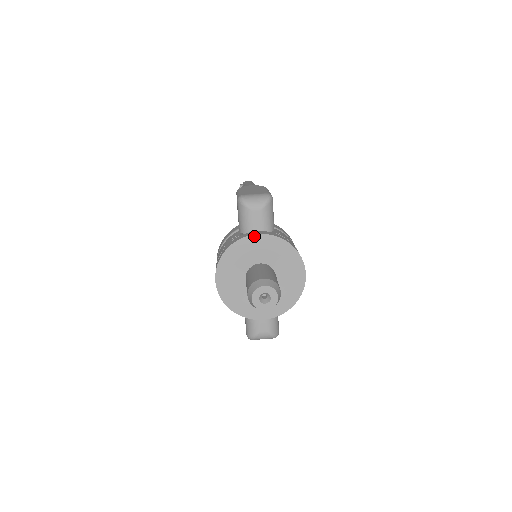
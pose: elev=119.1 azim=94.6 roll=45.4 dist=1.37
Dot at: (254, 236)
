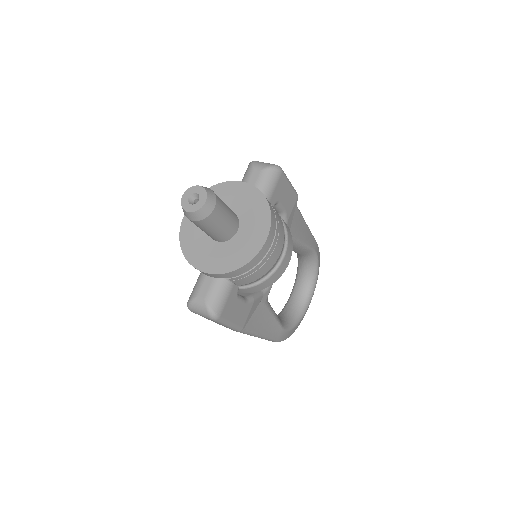
Dot at: (239, 183)
